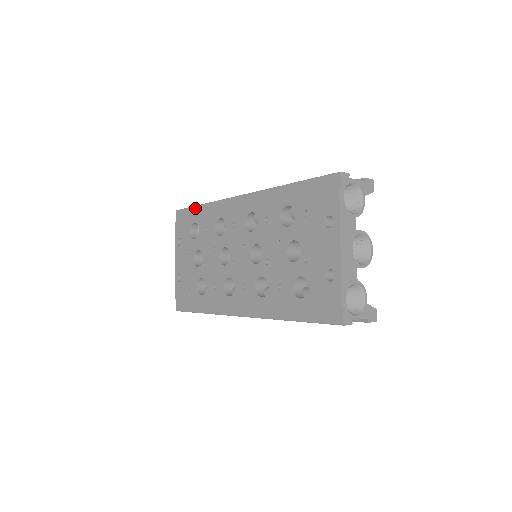
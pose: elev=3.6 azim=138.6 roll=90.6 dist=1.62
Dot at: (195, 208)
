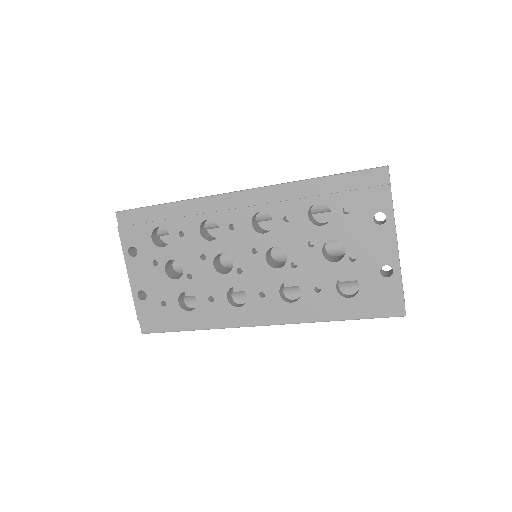
Dot at: (154, 208)
